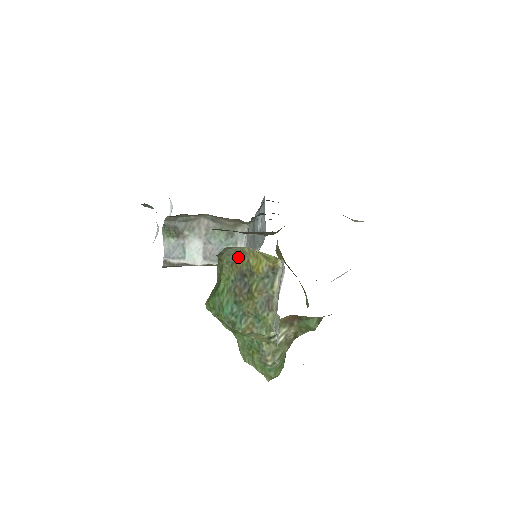
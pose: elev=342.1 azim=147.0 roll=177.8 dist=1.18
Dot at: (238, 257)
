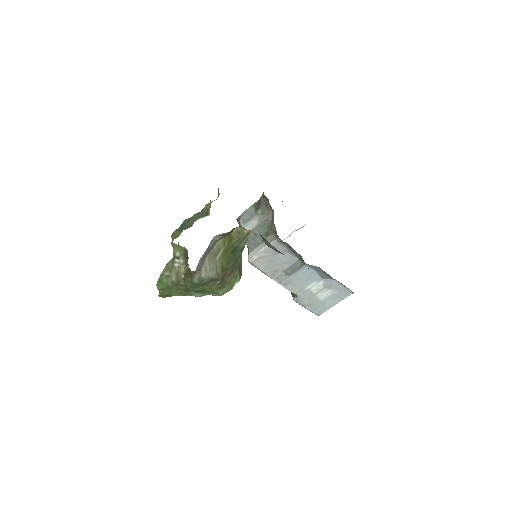
Dot at: occluded
